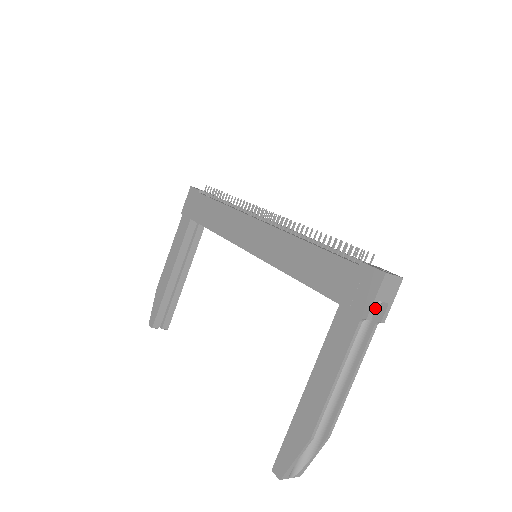
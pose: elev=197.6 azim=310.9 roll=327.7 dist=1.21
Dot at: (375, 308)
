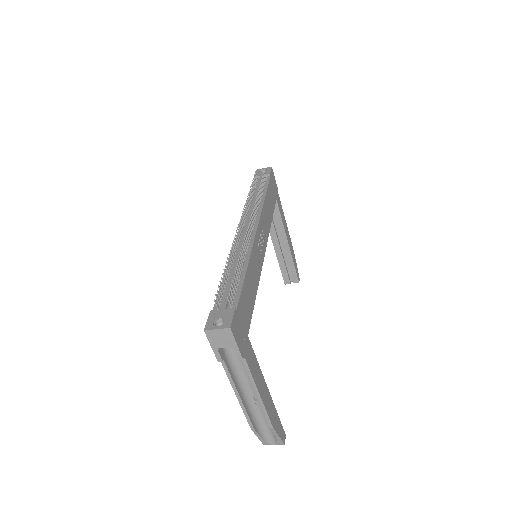
Dot at: occluded
